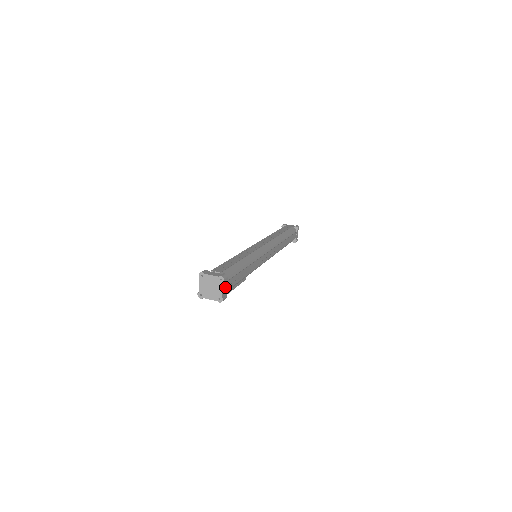
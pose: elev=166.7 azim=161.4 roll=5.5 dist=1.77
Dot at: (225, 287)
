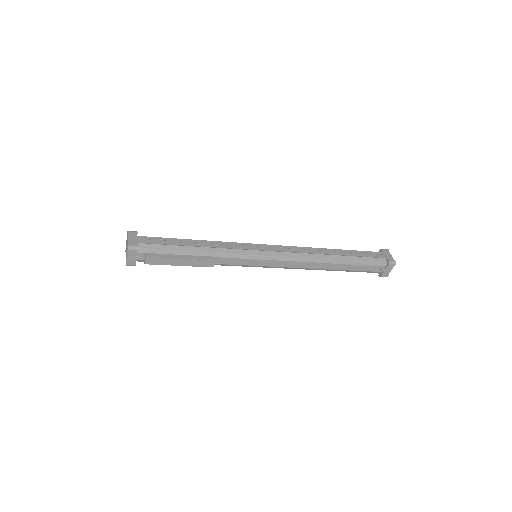
Dot at: (135, 239)
